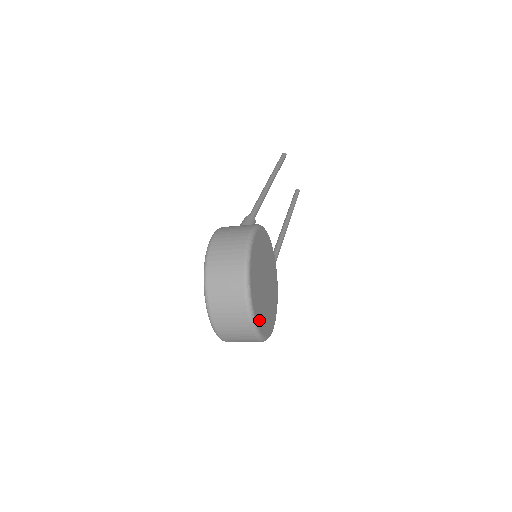
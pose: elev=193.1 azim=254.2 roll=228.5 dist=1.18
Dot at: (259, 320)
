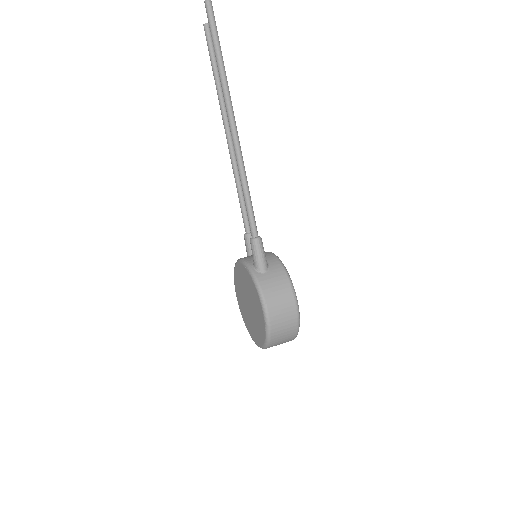
Dot at: occluded
